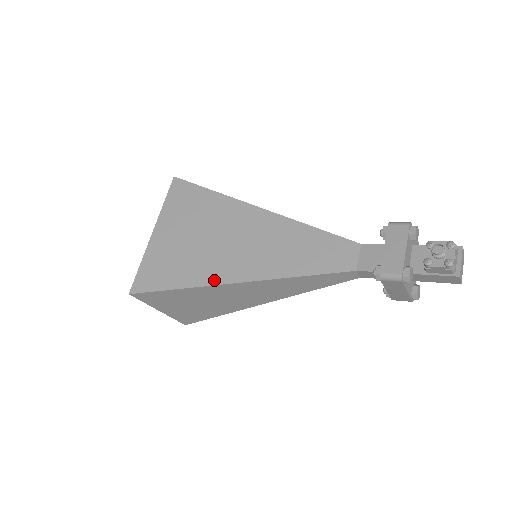
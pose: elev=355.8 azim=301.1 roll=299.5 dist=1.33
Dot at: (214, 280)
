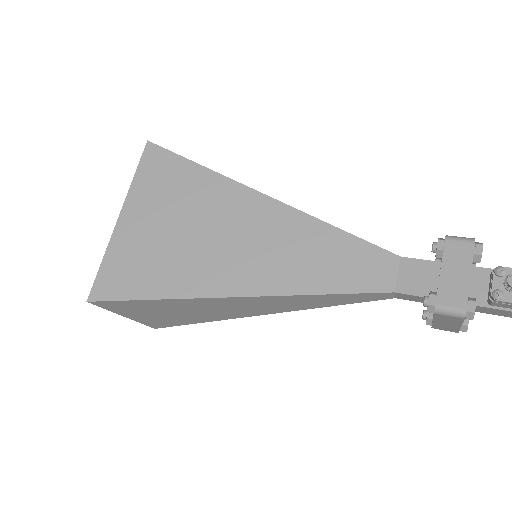
Dot at: (205, 291)
